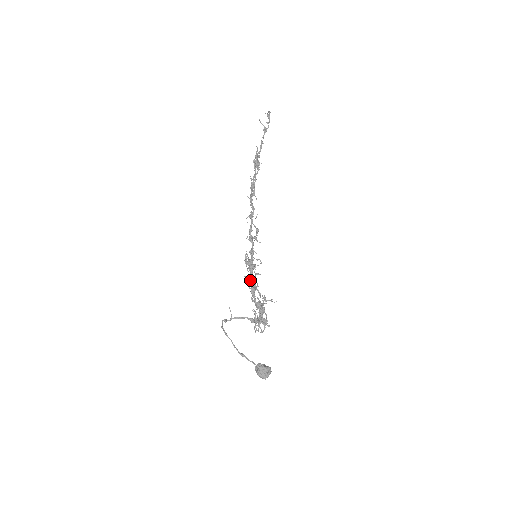
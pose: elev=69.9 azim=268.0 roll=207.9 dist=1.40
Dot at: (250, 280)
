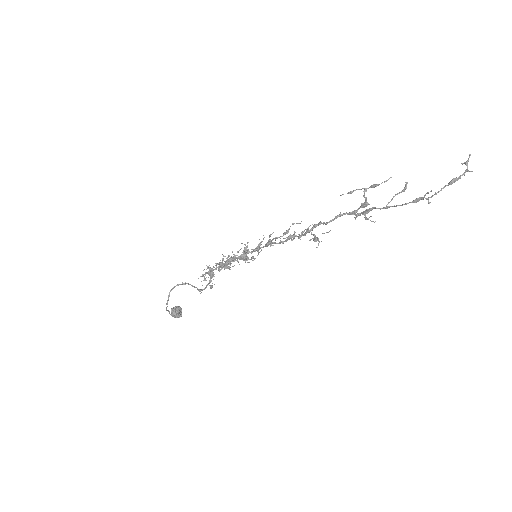
Dot at: (233, 259)
